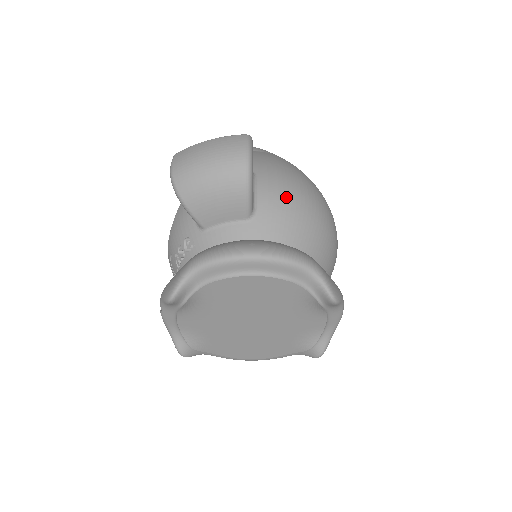
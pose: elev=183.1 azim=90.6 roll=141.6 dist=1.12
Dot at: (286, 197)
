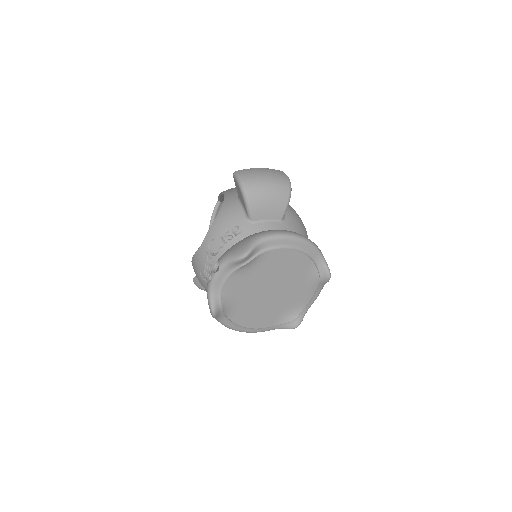
Dot at: (296, 215)
